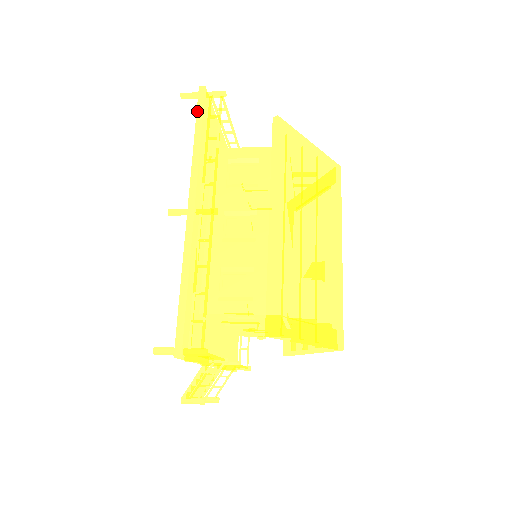
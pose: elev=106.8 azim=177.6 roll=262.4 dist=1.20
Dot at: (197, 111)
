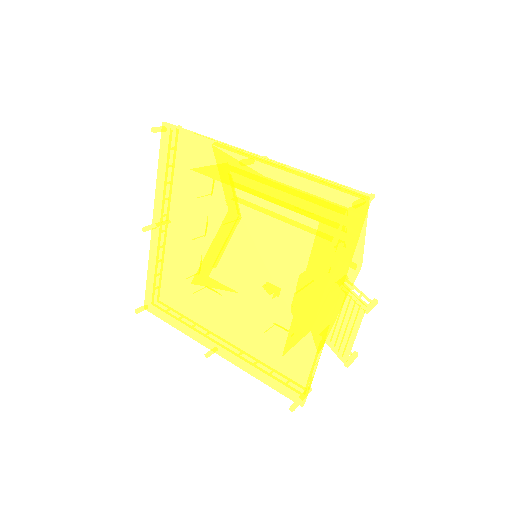
Dot at: (180, 128)
